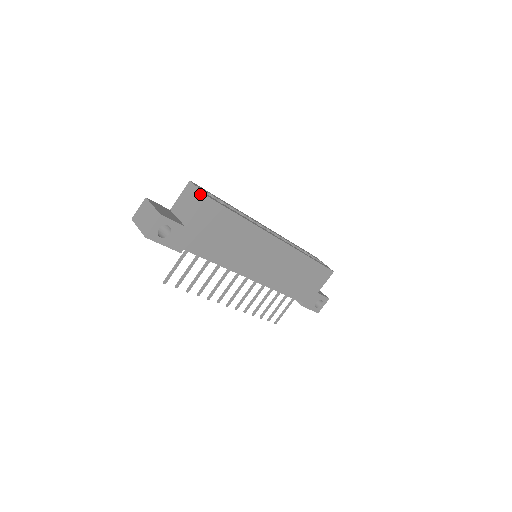
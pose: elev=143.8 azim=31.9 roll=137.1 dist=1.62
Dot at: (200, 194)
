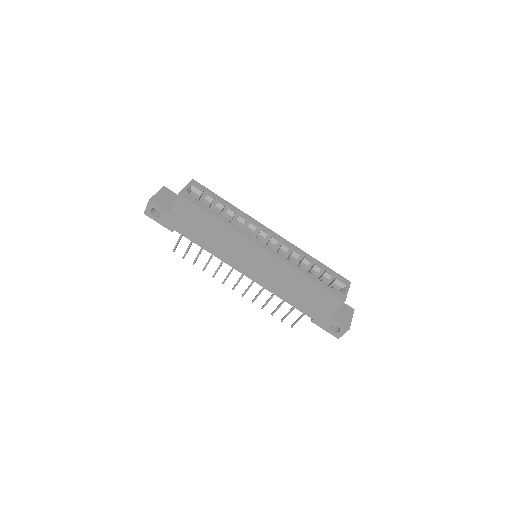
Dot at: (181, 191)
